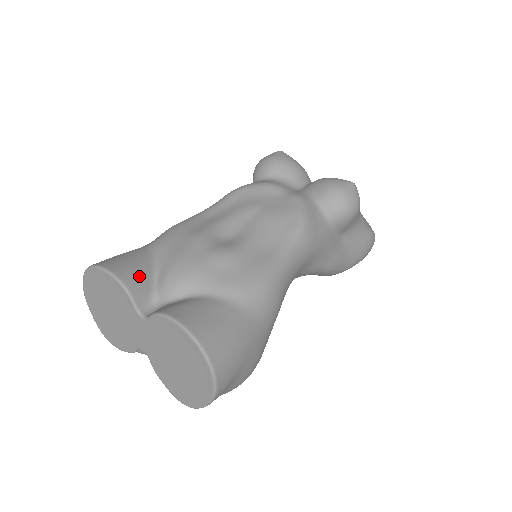
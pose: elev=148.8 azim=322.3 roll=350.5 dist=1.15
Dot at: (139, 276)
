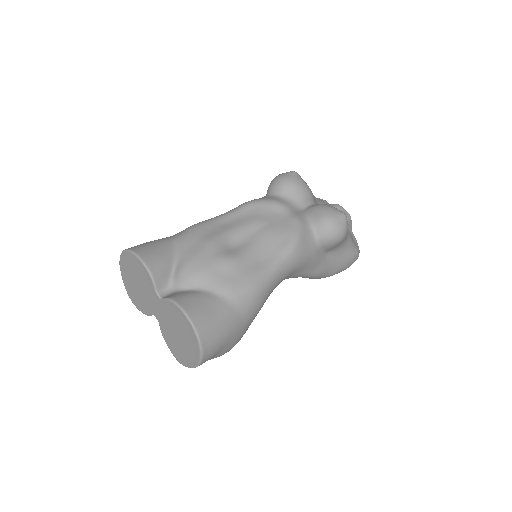
Dot at: (162, 266)
